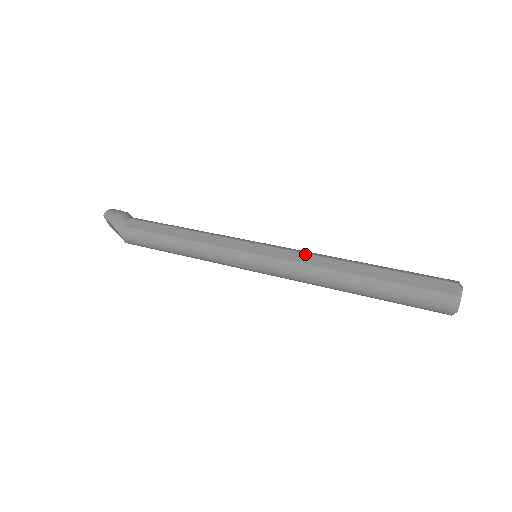
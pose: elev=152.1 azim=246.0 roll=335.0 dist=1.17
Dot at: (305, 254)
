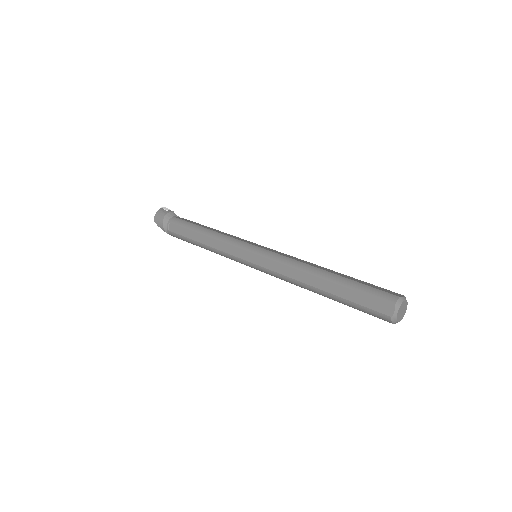
Dot at: (283, 265)
